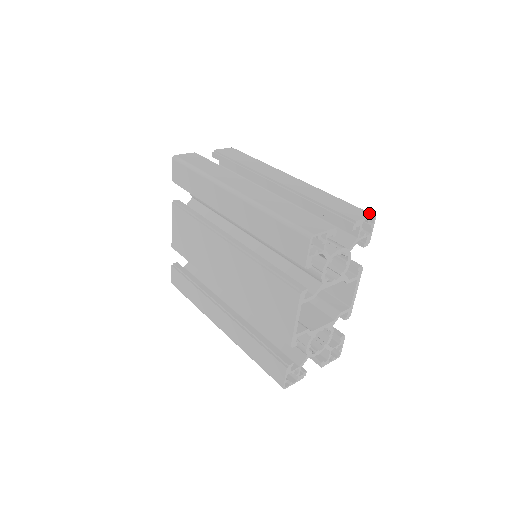
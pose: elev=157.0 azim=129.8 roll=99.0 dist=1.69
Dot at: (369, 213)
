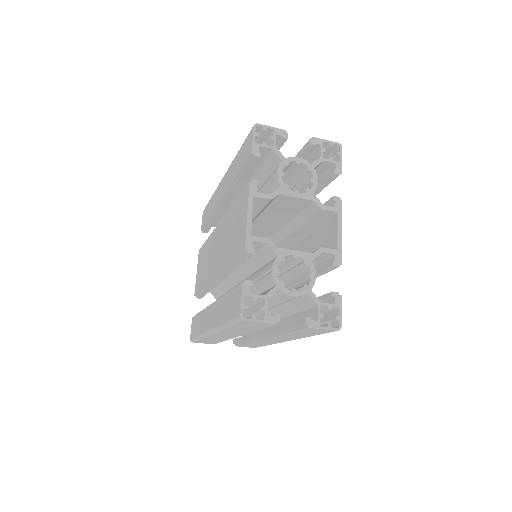
Dot at: (335, 145)
